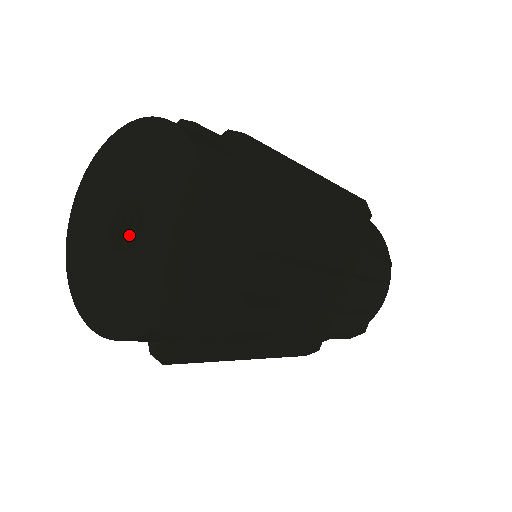
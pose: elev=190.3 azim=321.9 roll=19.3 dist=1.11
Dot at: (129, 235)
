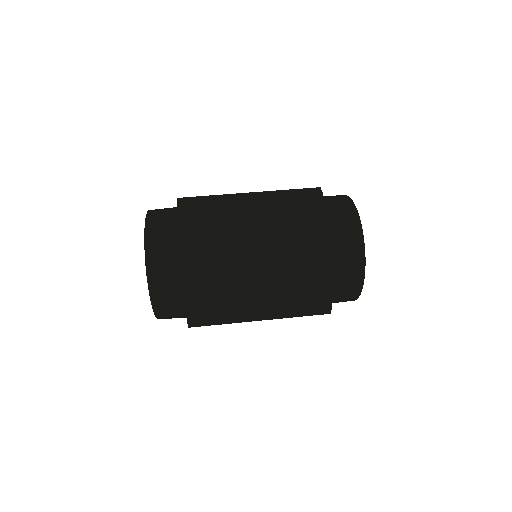
Dot at: occluded
